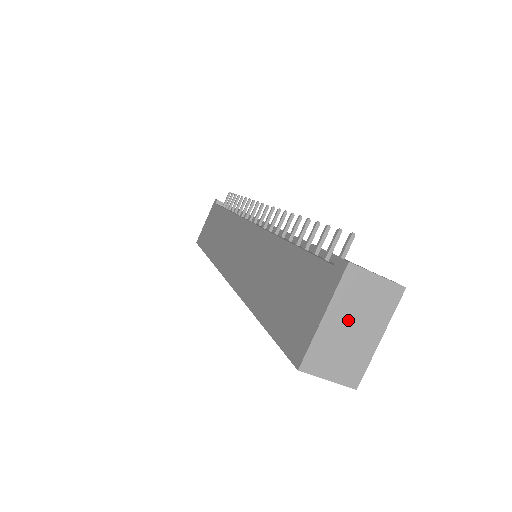
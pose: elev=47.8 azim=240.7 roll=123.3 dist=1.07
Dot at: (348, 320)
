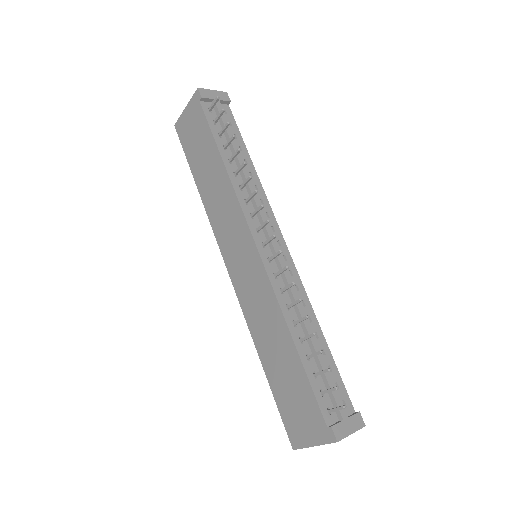
Dot at: occluded
